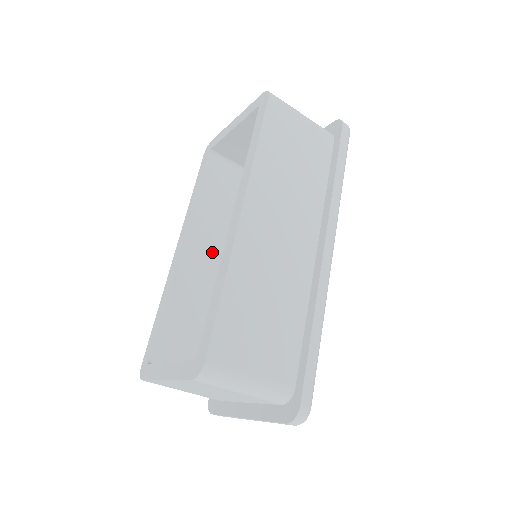
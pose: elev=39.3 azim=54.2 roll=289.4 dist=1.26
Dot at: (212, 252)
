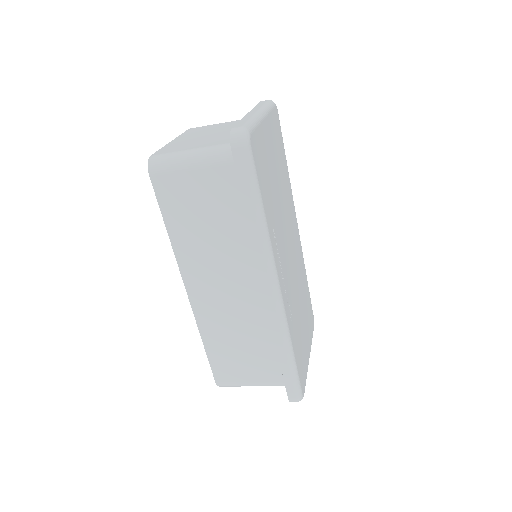
Dot at: occluded
